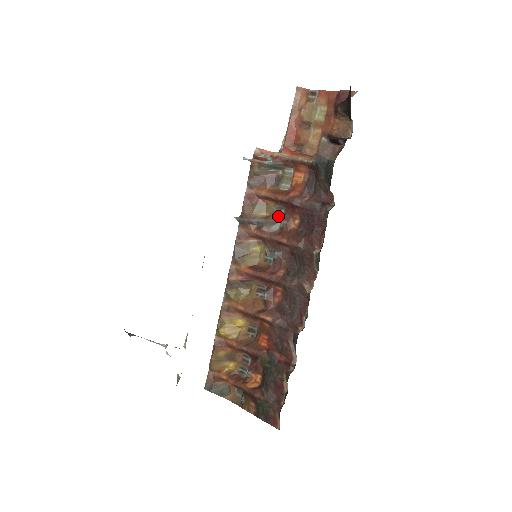
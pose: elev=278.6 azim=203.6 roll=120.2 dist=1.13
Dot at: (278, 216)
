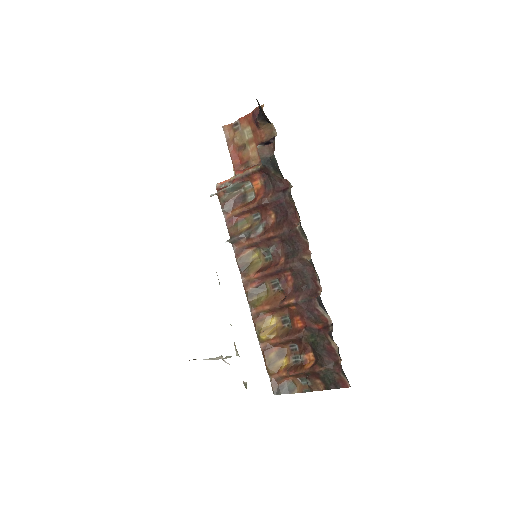
Dot at: (257, 222)
